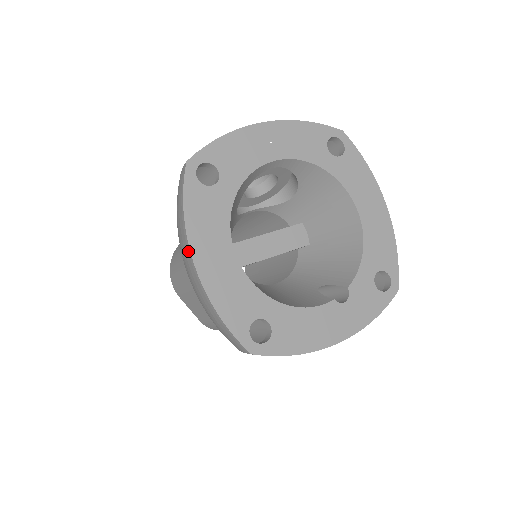
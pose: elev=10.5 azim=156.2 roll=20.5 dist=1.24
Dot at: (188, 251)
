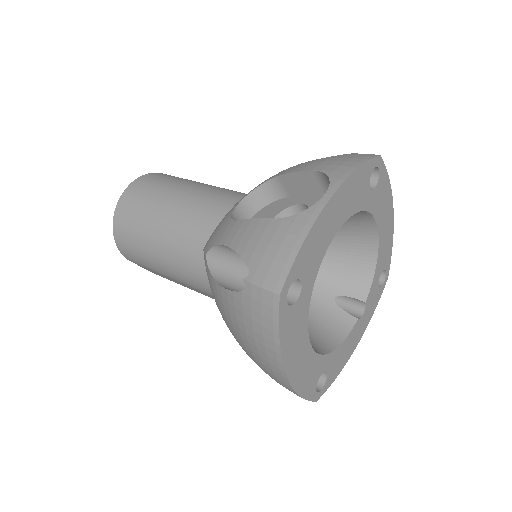
Dot at: (280, 368)
